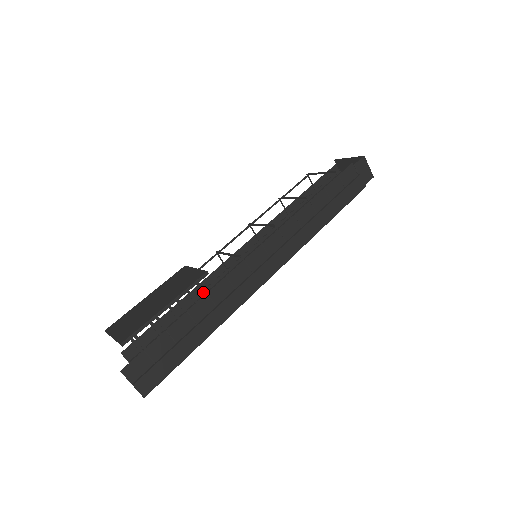
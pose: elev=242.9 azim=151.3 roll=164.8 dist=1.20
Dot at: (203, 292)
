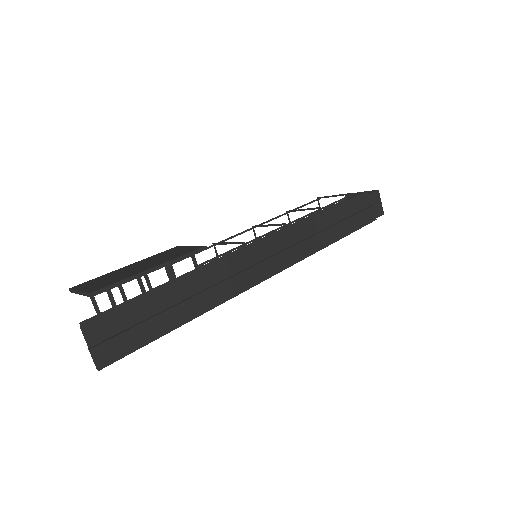
Dot at: (197, 267)
